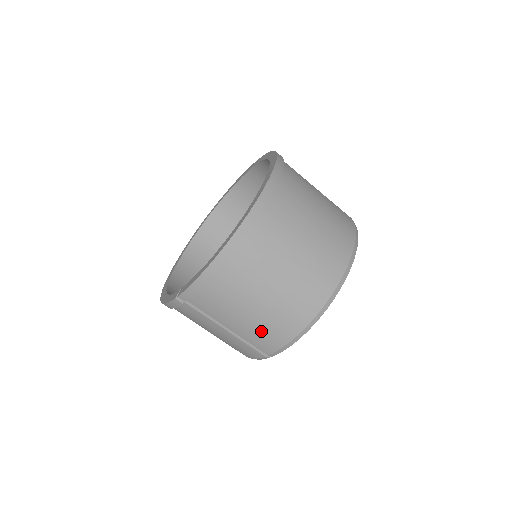
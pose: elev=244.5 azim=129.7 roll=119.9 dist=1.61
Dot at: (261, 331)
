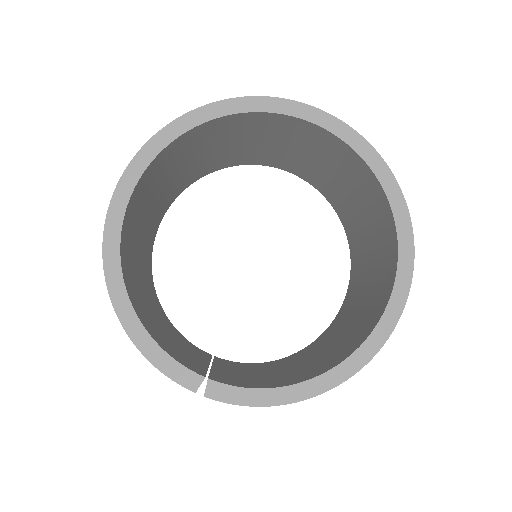
Dot at: occluded
